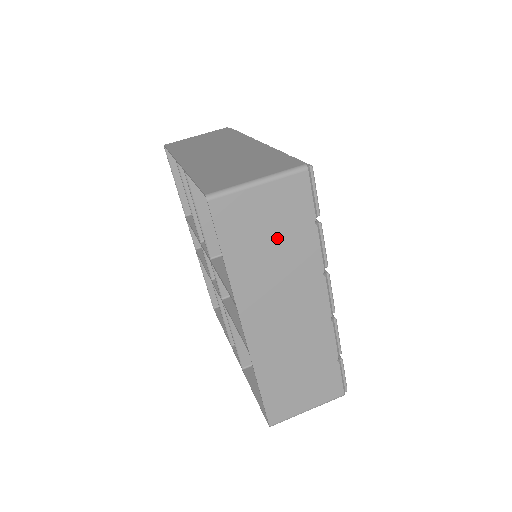
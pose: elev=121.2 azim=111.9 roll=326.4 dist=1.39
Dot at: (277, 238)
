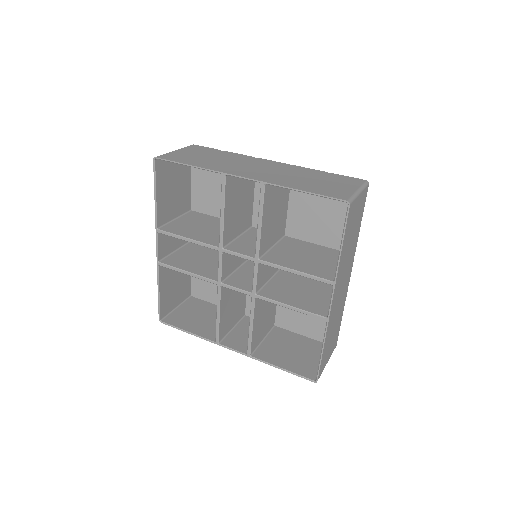
Dot at: (354, 231)
